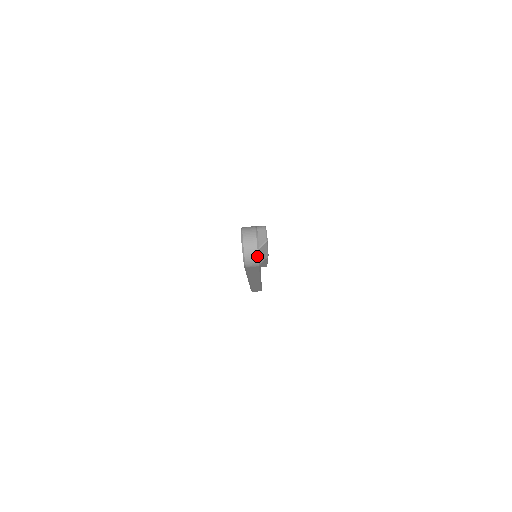
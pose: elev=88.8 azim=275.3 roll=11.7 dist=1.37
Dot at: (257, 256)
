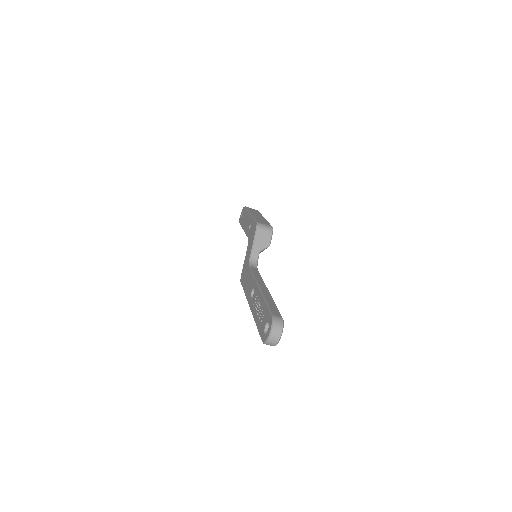
Dot at: (275, 345)
